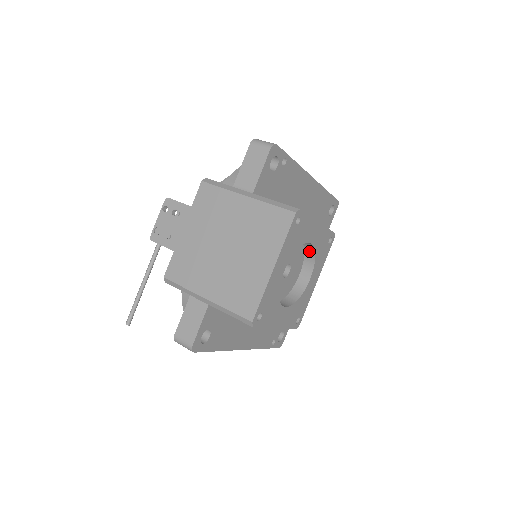
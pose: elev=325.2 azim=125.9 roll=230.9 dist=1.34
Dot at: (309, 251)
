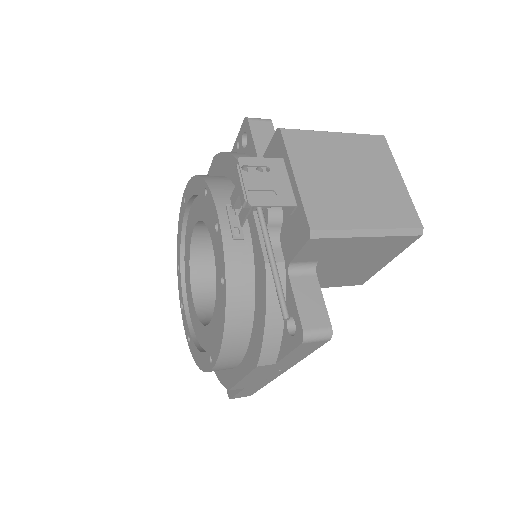
Dot at: occluded
